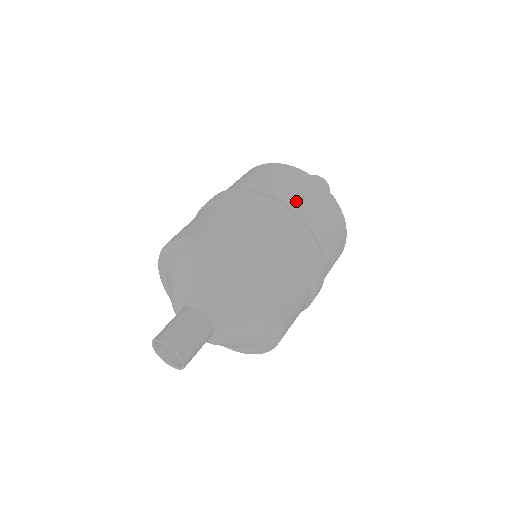
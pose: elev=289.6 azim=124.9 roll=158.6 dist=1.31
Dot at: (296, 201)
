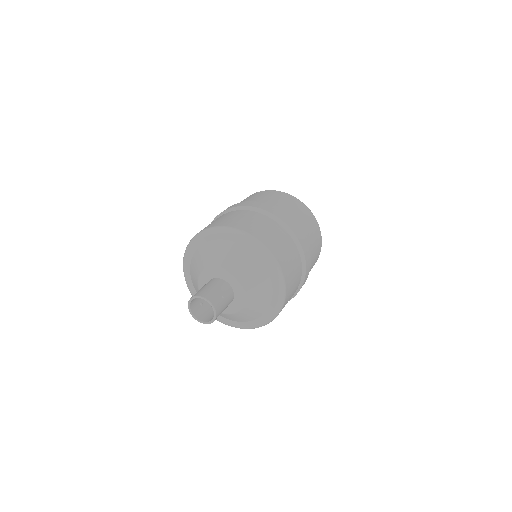
Dot at: (310, 239)
